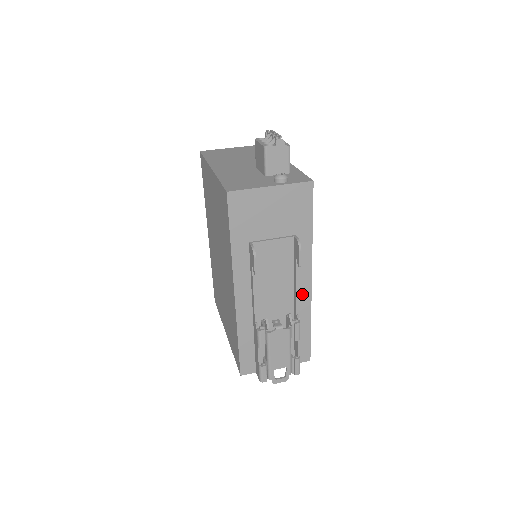
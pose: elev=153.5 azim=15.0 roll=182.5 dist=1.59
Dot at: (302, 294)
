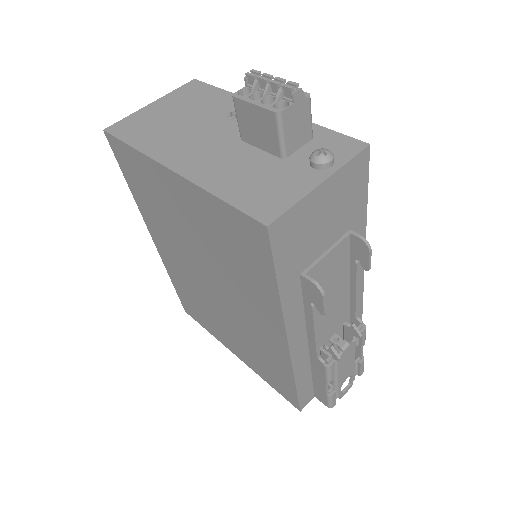
Dot at: occluded
